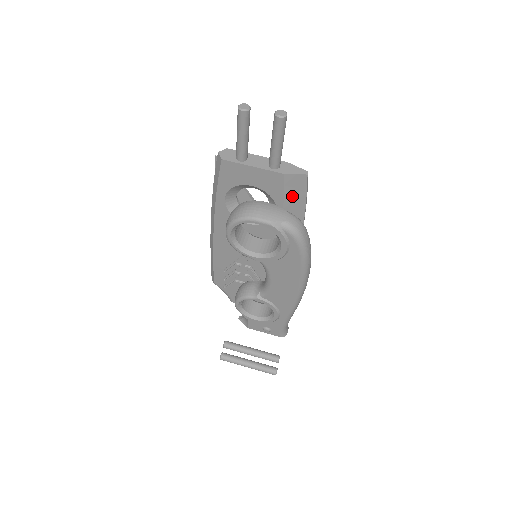
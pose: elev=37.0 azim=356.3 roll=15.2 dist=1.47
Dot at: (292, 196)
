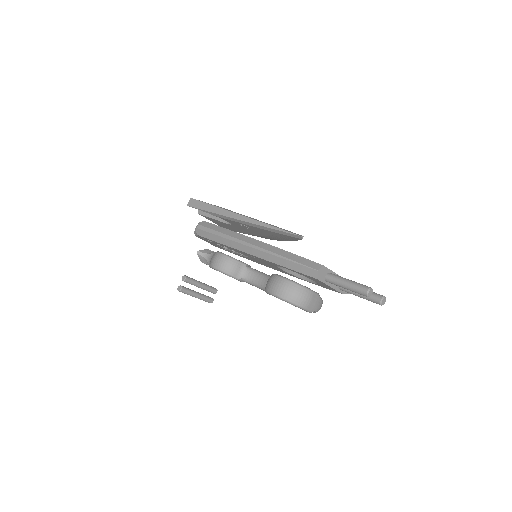
Dot at: occluded
